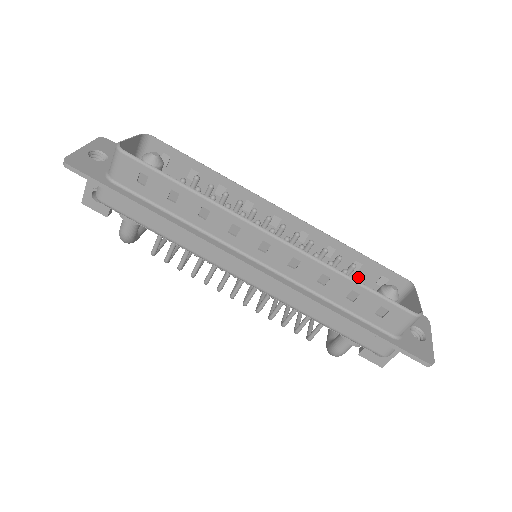
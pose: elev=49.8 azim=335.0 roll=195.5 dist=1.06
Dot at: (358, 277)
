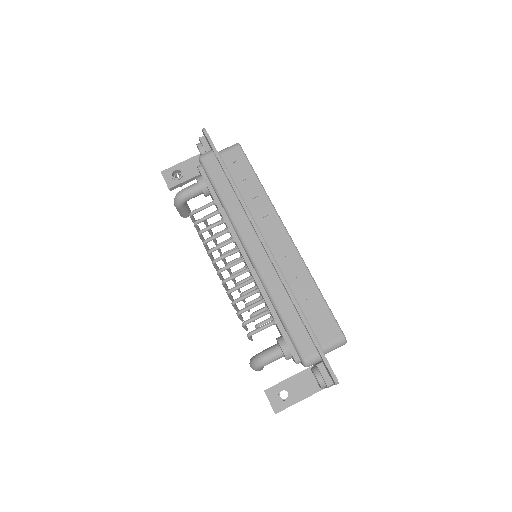
Dot at: occluded
